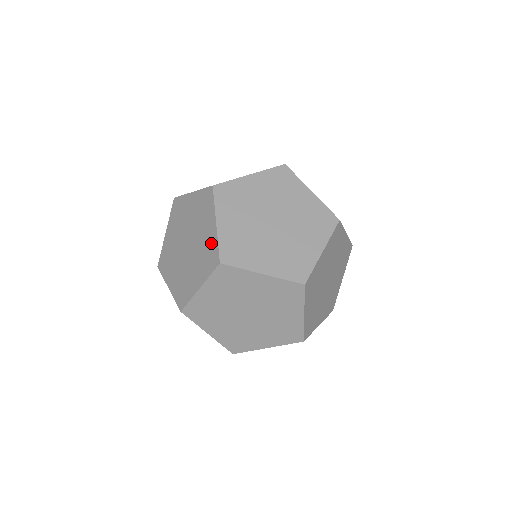
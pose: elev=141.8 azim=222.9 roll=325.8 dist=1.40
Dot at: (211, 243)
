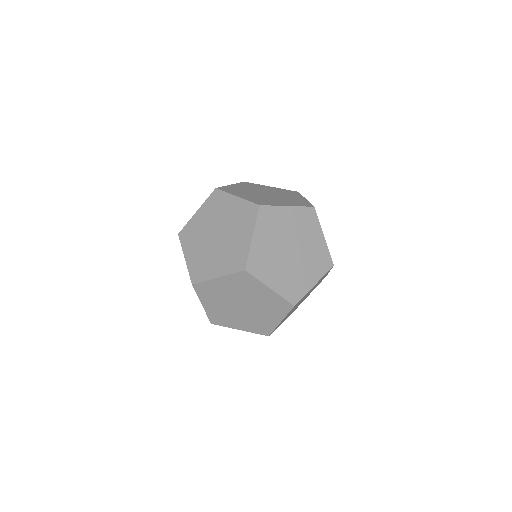
Dot at: (274, 299)
